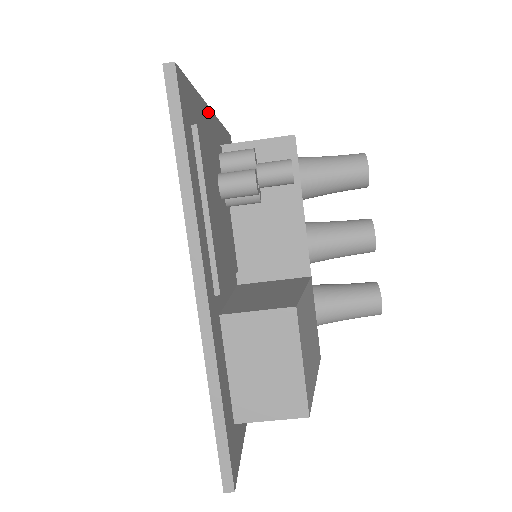
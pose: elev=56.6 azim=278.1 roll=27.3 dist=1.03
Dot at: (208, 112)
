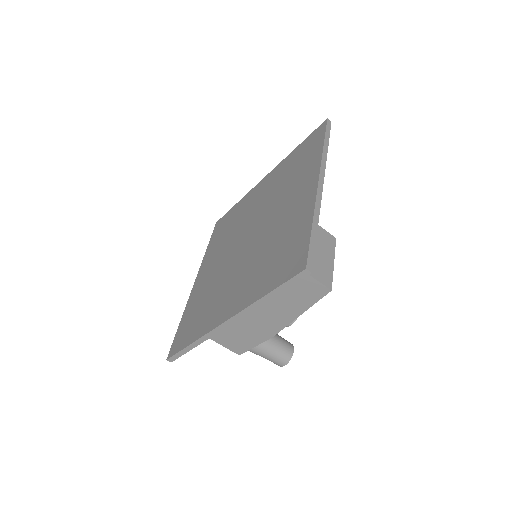
Dot at: occluded
